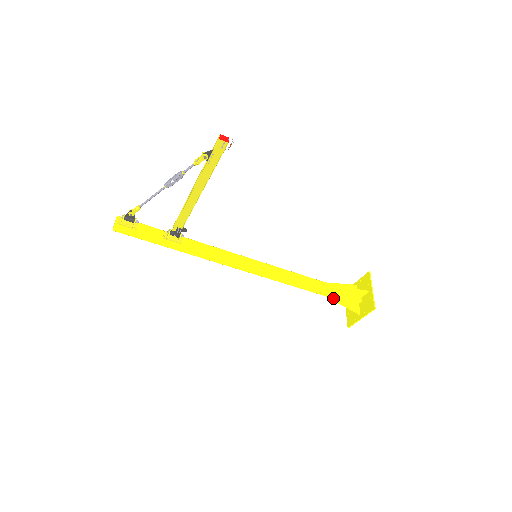
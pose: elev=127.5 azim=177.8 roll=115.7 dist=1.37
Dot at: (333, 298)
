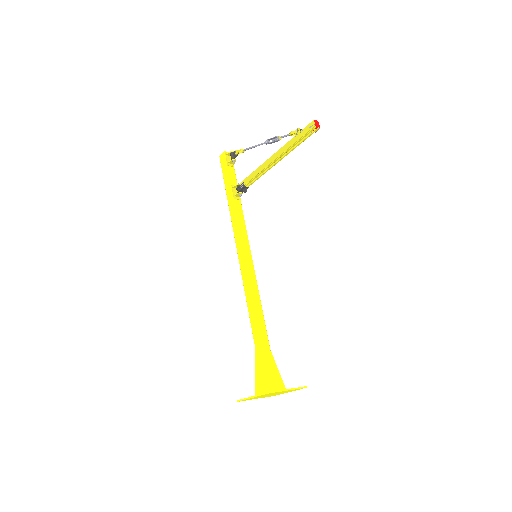
Dot at: (258, 358)
